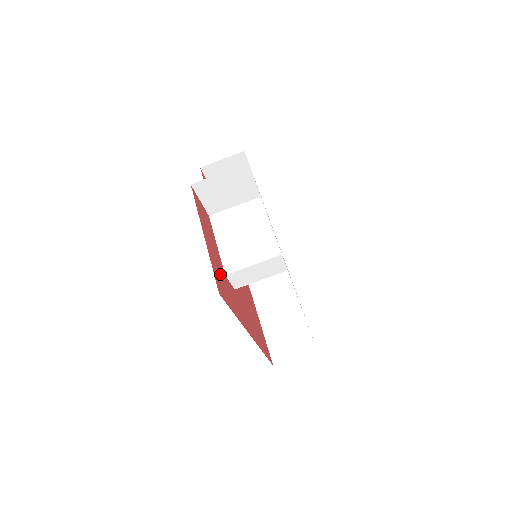
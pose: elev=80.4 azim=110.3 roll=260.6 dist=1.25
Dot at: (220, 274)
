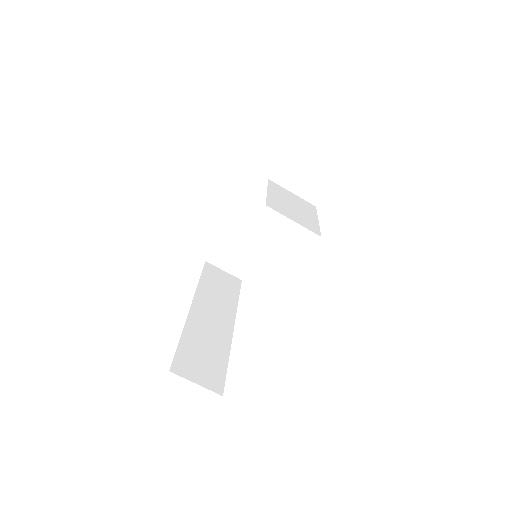
Dot at: occluded
